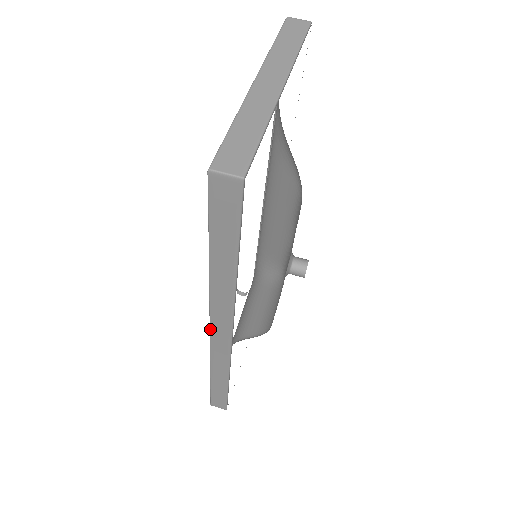
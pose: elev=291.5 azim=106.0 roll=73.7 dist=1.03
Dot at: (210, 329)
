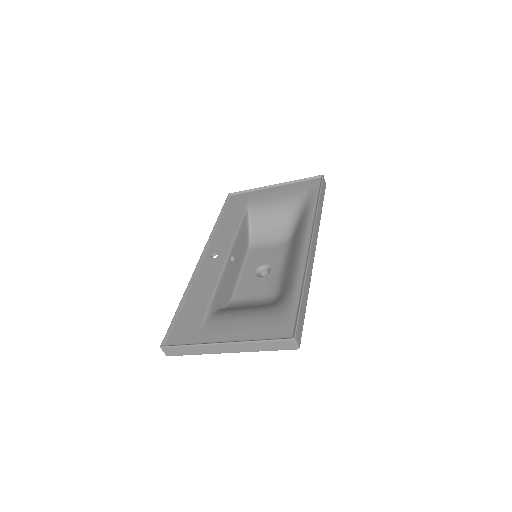
Dot at: (199, 259)
